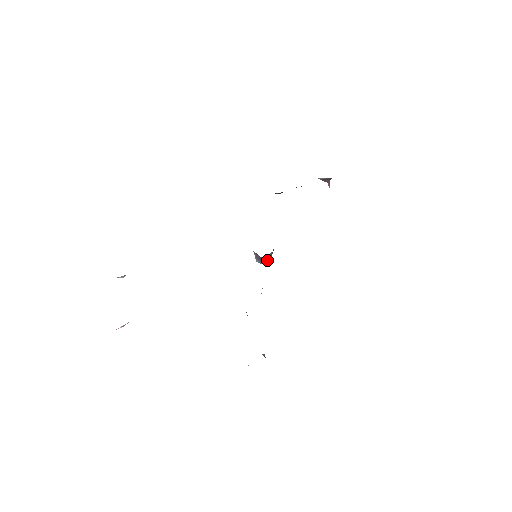
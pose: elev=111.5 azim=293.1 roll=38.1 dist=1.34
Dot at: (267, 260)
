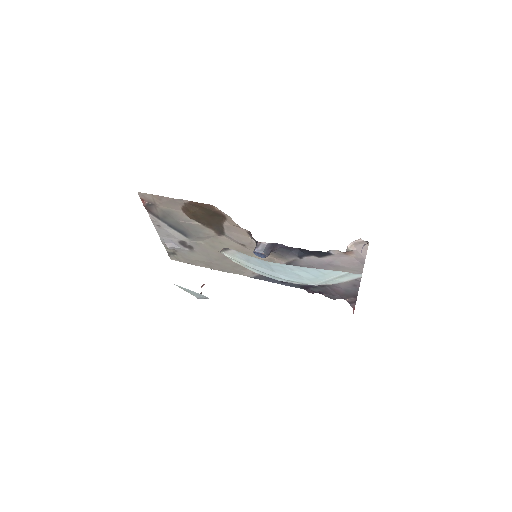
Dot at: (260, 251)
